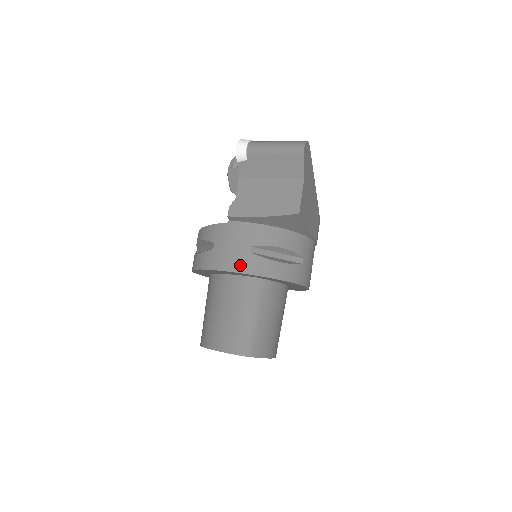
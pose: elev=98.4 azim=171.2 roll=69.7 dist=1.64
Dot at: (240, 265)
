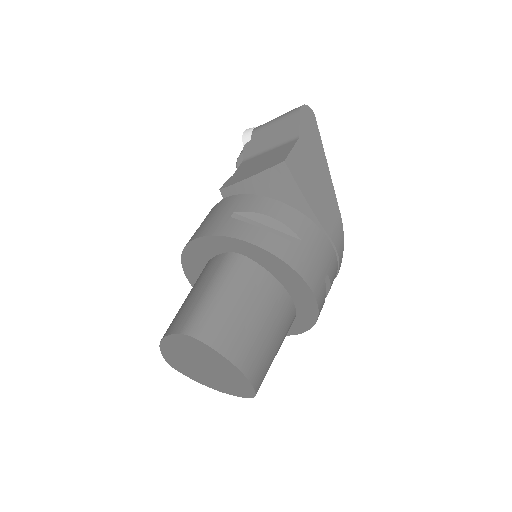
Dot at: (215, 229)
